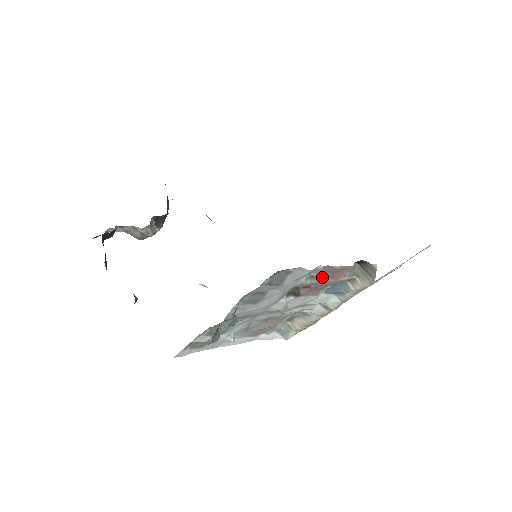
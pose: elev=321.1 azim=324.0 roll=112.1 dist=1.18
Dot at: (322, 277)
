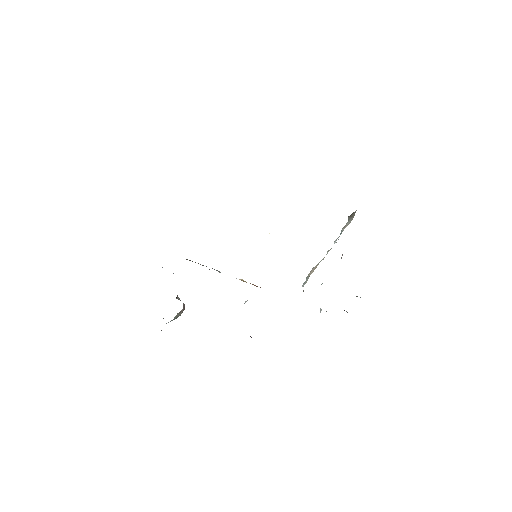
Dot at: occluded
